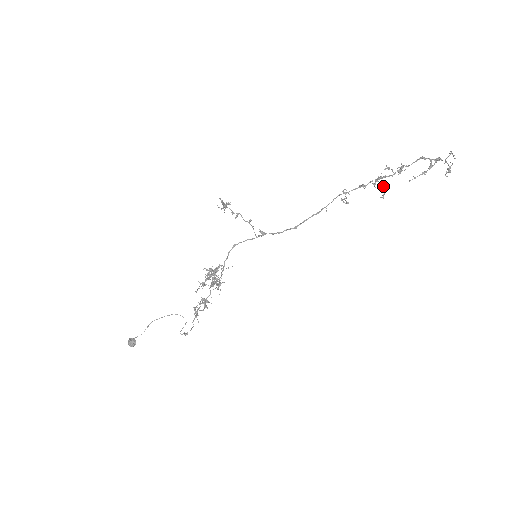
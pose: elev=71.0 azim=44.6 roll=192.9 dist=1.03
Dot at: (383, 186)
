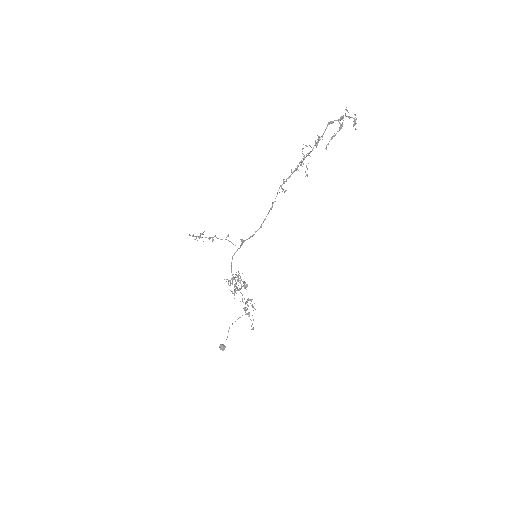
Dot at: occluded
